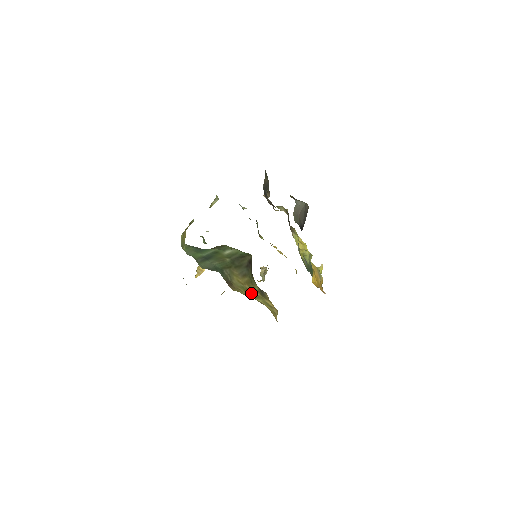
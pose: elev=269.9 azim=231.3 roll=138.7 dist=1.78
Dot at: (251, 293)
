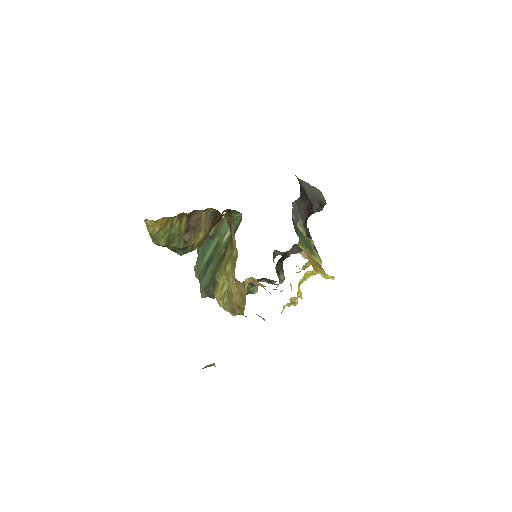
Dot at: (225, 260)
